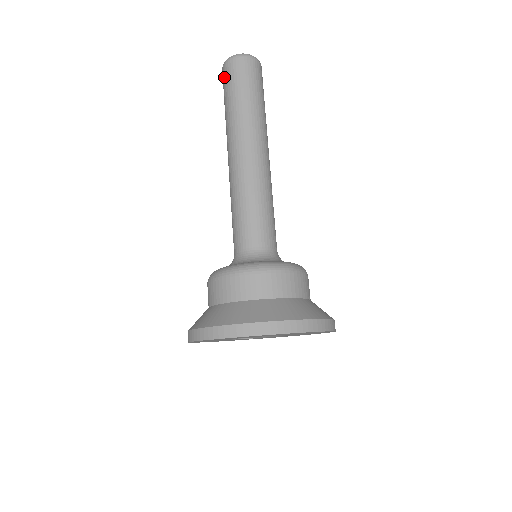
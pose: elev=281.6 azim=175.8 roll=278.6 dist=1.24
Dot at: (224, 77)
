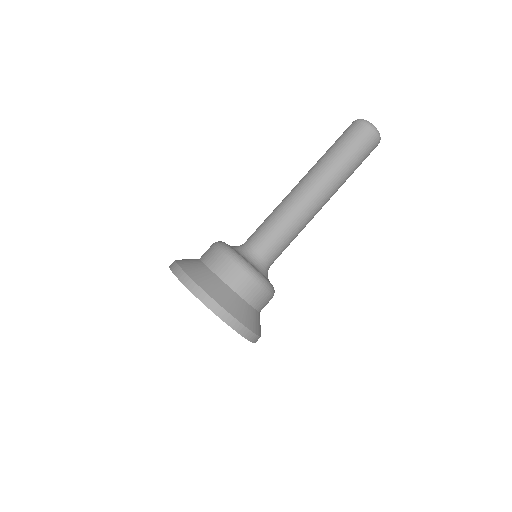
Dot at: (357, 132)
